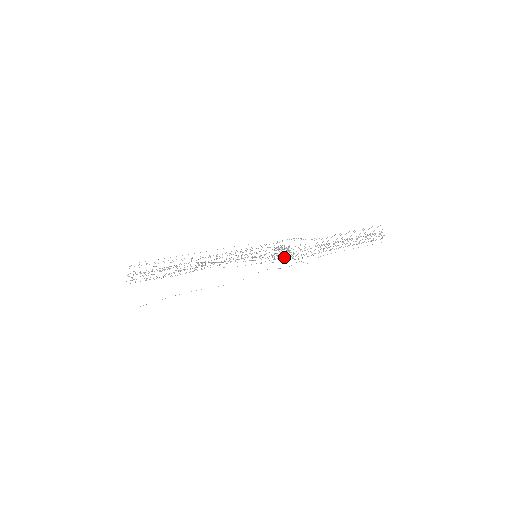
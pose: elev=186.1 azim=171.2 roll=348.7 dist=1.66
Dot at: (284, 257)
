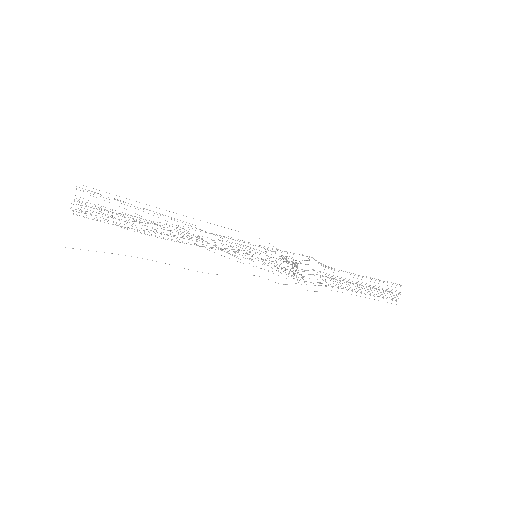
Dot at: occluded
